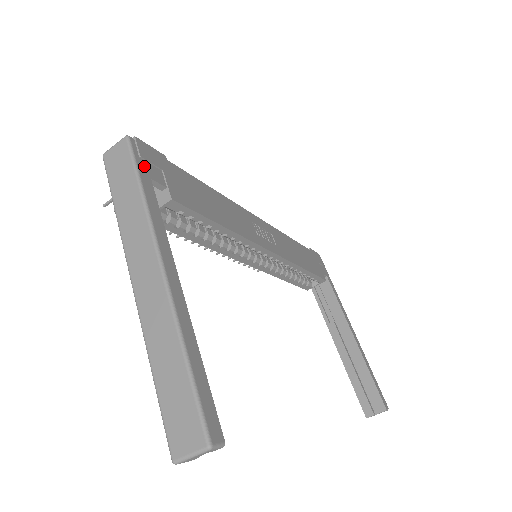
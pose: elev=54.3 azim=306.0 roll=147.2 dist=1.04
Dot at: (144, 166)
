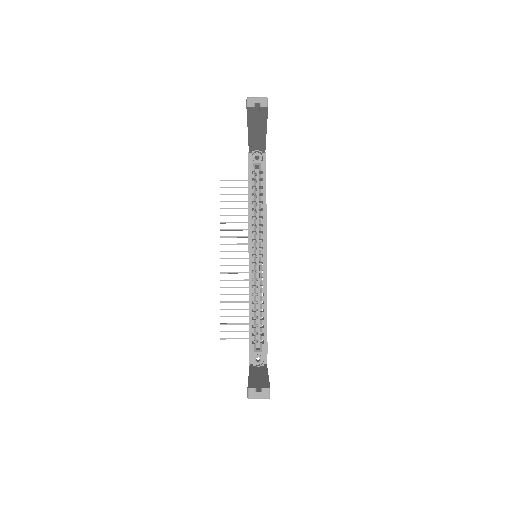
Dot at: (265, 153)
